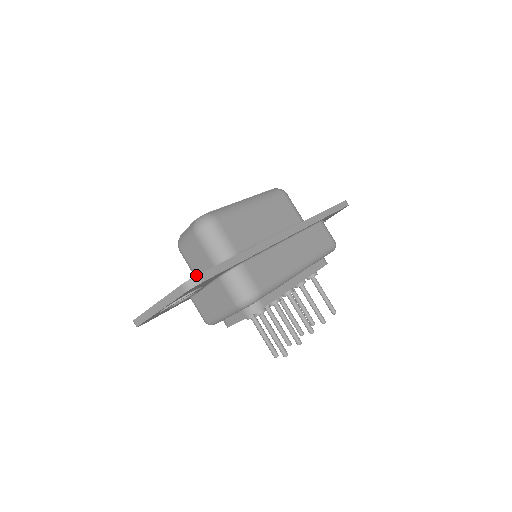
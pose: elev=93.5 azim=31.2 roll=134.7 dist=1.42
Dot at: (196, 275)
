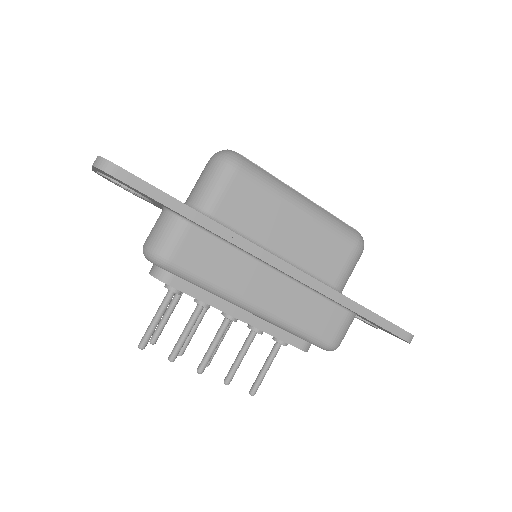
Dot at: occluded
